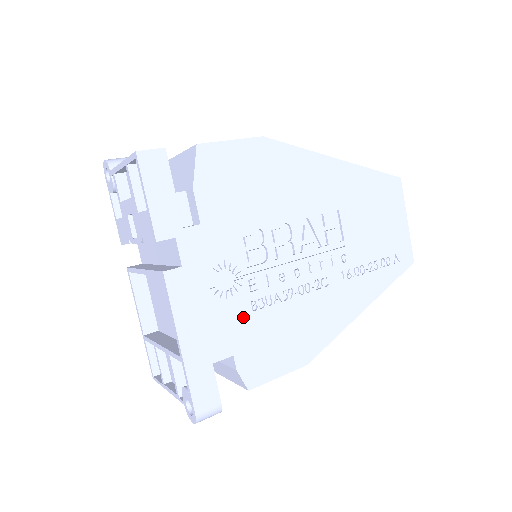
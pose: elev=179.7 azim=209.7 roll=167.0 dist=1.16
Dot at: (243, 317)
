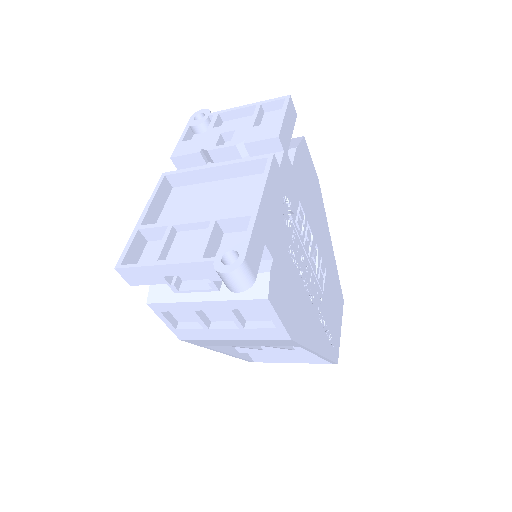
Dot at: (284, 246)
